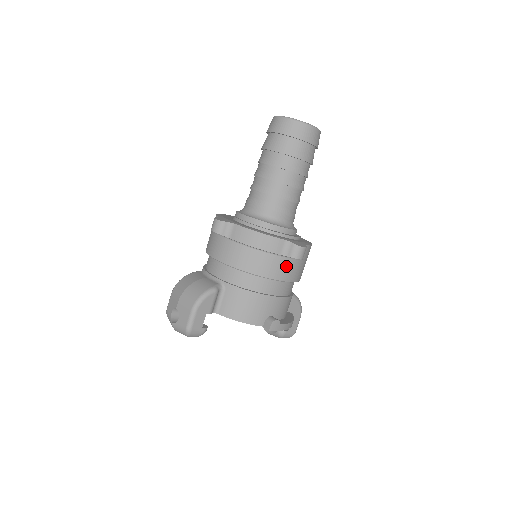
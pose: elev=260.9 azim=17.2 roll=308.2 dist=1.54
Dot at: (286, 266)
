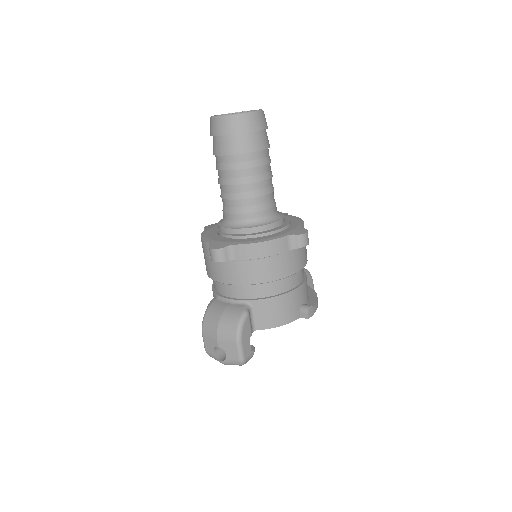
Dot at: (297, 257)
